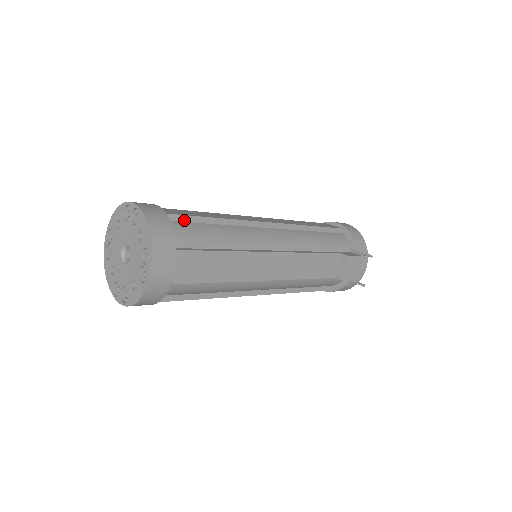
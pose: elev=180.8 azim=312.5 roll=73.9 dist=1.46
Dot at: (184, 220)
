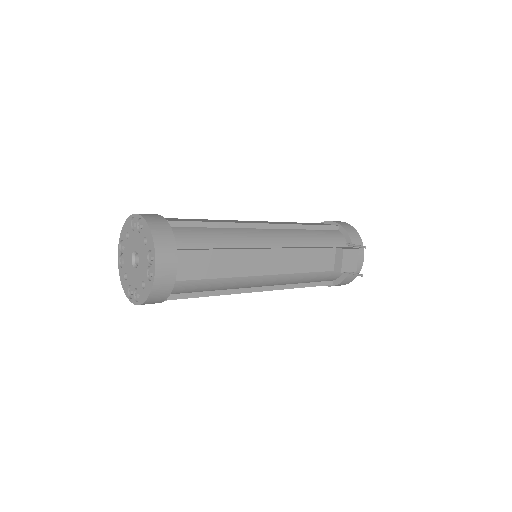
Dot at: (183, 225)
